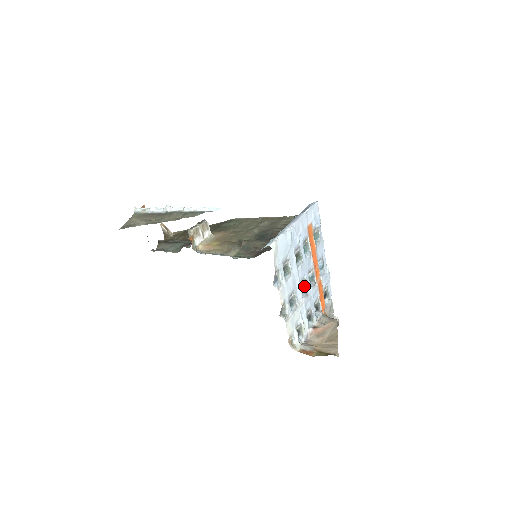
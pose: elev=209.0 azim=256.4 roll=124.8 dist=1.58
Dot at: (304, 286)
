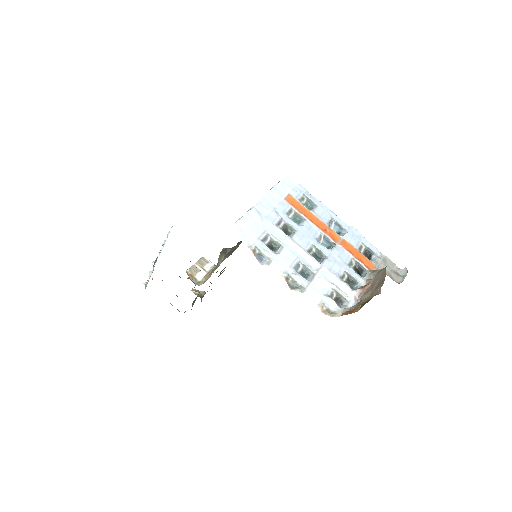
Dot at: (319, 253)
